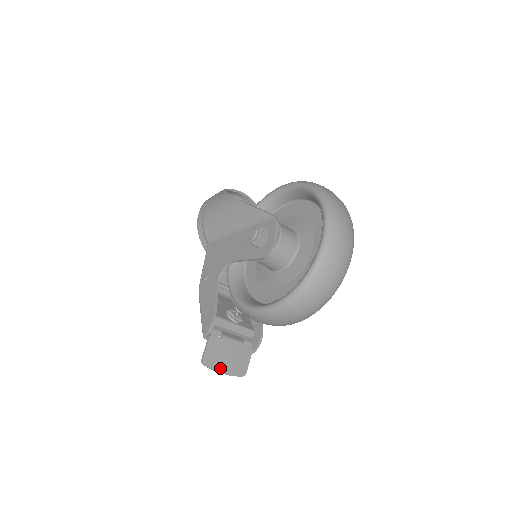
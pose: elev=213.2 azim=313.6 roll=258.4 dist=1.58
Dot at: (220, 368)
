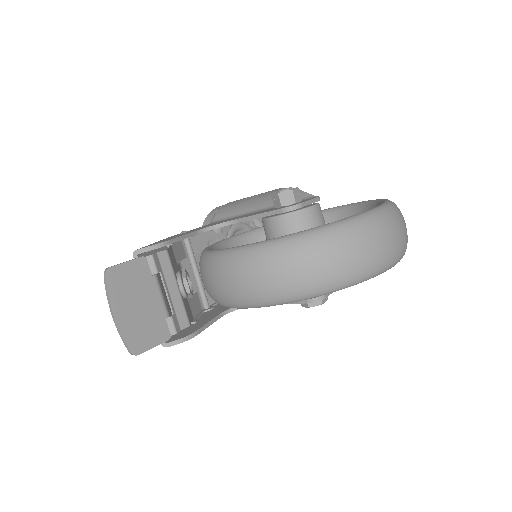
Dot at: (118, 304)
